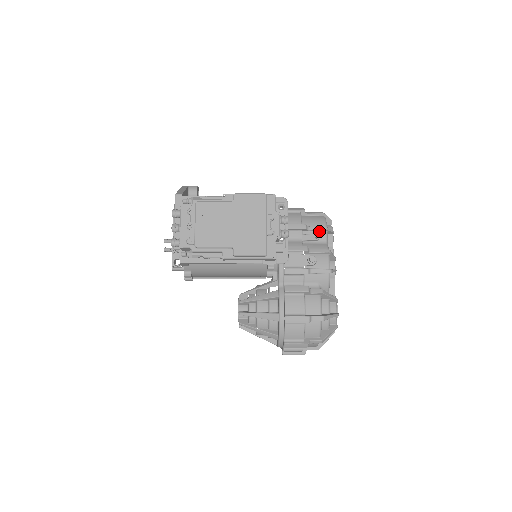
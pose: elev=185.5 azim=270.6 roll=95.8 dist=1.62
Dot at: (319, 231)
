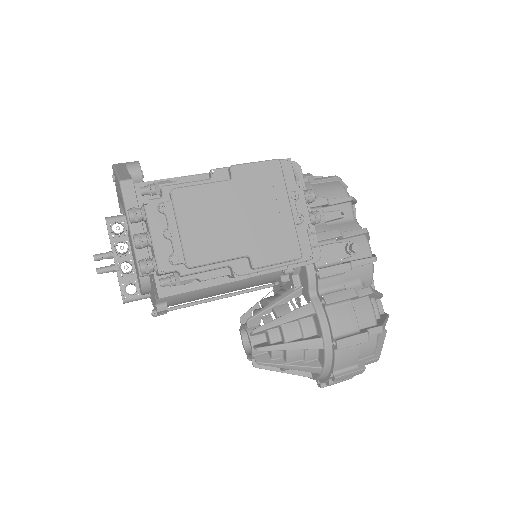
Dot at: (342, 203)
